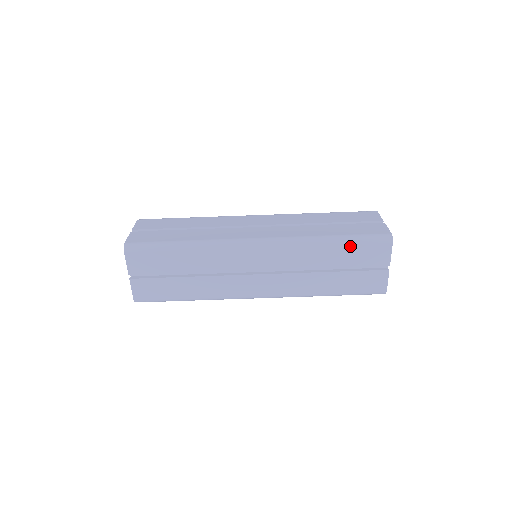
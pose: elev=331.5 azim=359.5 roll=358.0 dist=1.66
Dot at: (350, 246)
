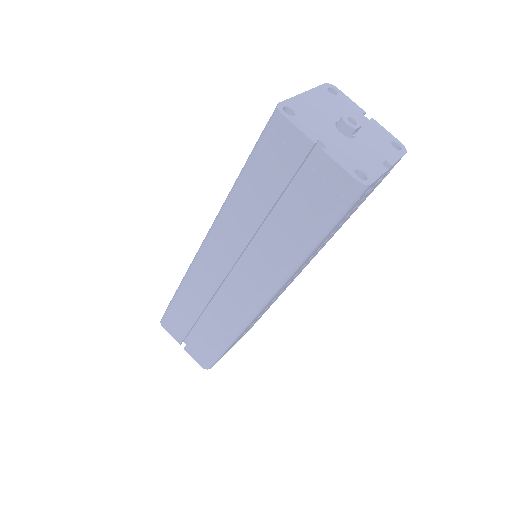
Dot at: (333, 229)
